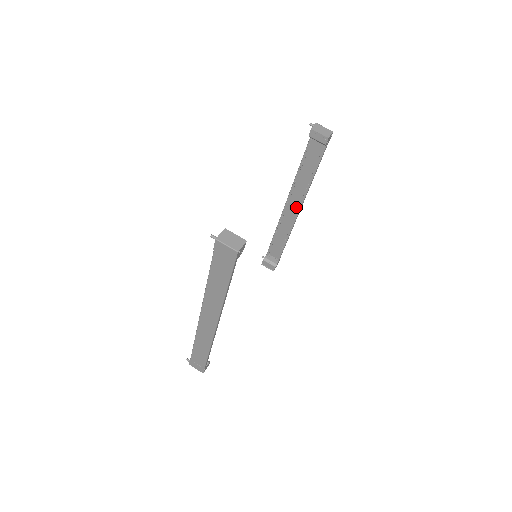
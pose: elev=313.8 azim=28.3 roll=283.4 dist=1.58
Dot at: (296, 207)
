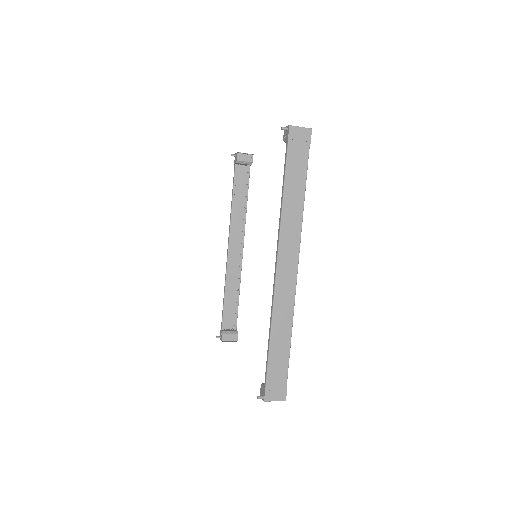
Dot at: (238, 248)
